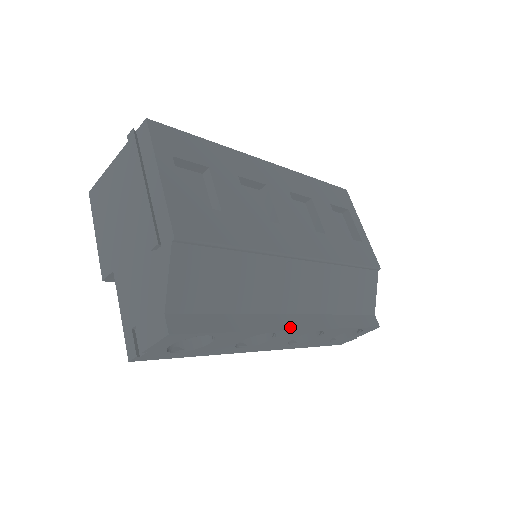
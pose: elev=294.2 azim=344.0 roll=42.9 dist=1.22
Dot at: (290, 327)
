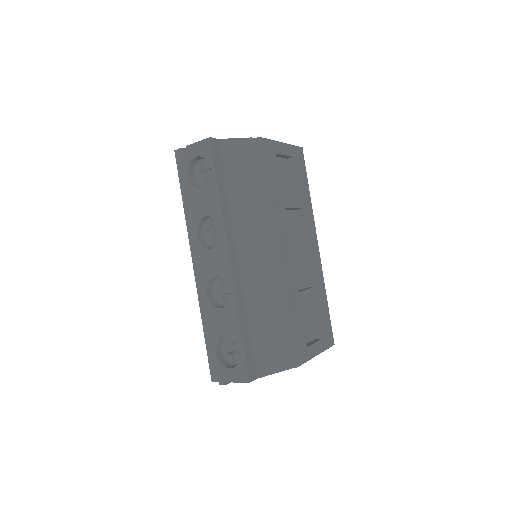
Dot at: (229, 248)
